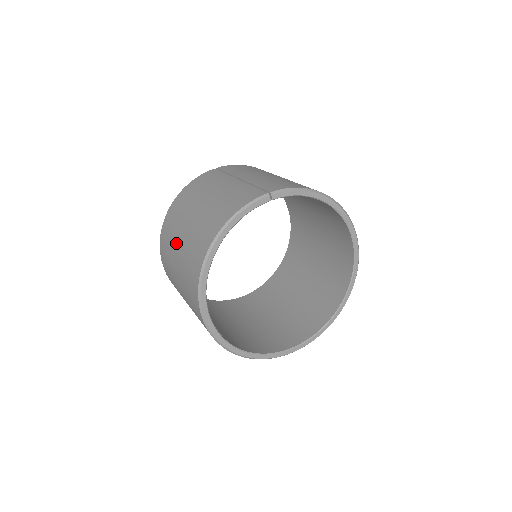
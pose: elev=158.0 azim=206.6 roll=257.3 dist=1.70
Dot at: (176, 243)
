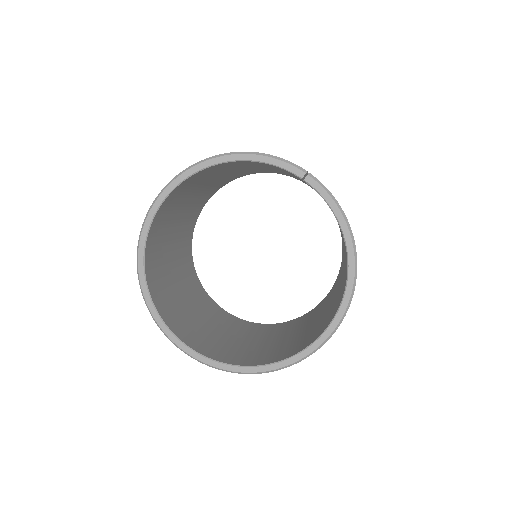
Dot at: occluded
